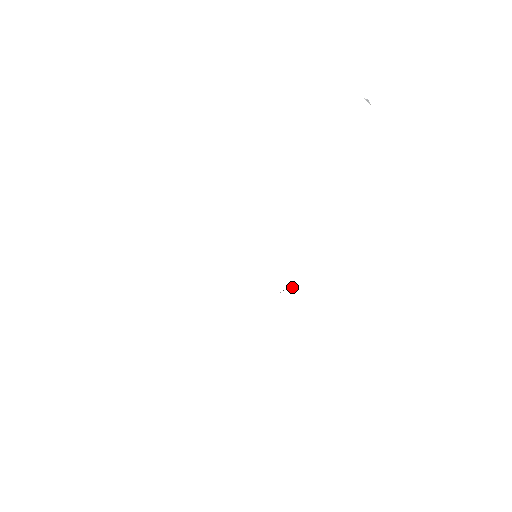
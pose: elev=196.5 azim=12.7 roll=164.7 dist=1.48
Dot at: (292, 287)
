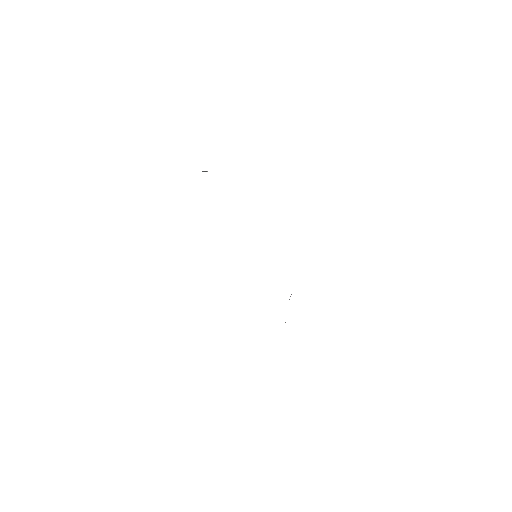
Dot at: (290, 296)
